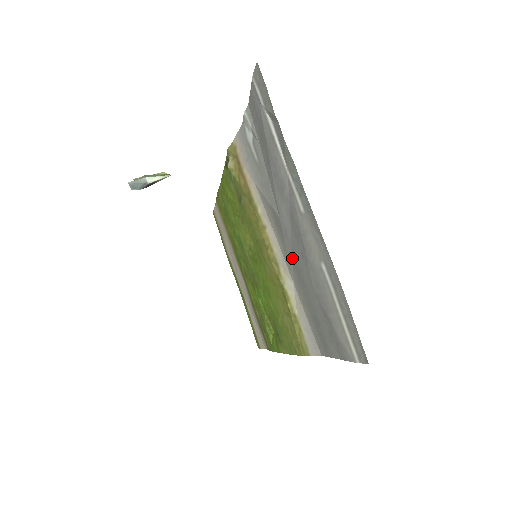
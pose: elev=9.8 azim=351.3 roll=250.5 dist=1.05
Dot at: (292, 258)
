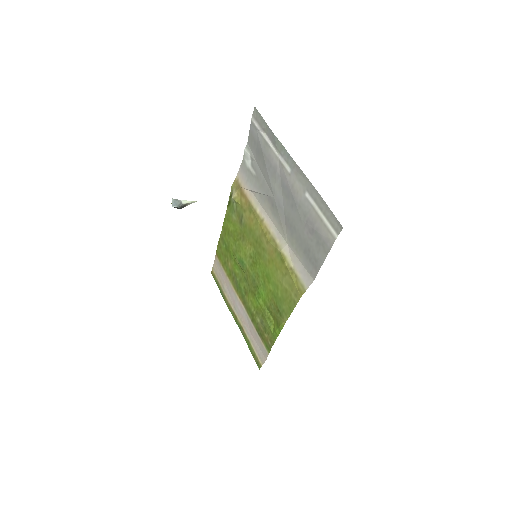
Dot at: (285, 221)
